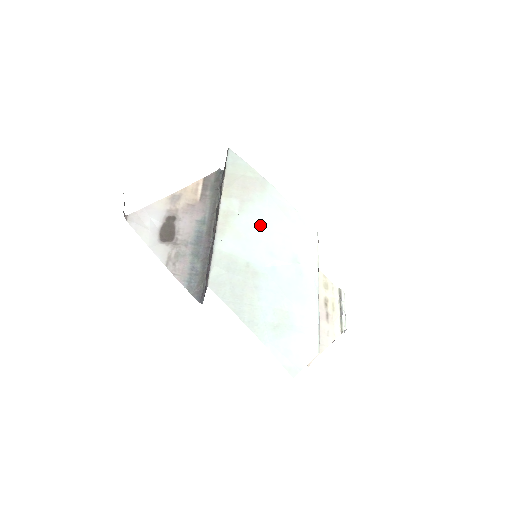
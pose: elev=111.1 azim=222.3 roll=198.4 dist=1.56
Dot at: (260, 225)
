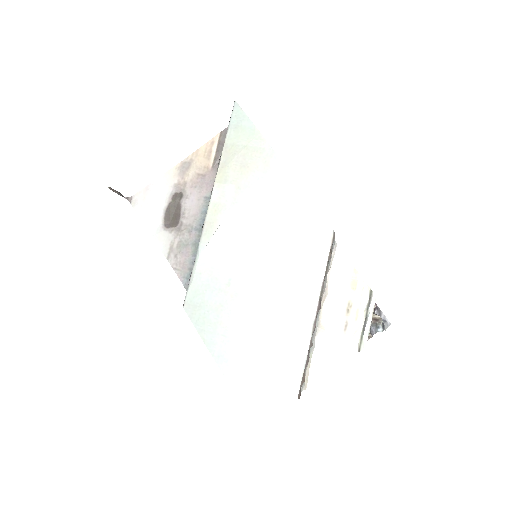
Dot at: (253, 225)
